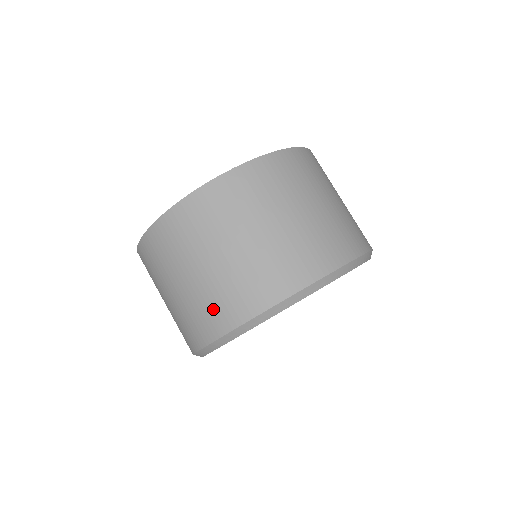
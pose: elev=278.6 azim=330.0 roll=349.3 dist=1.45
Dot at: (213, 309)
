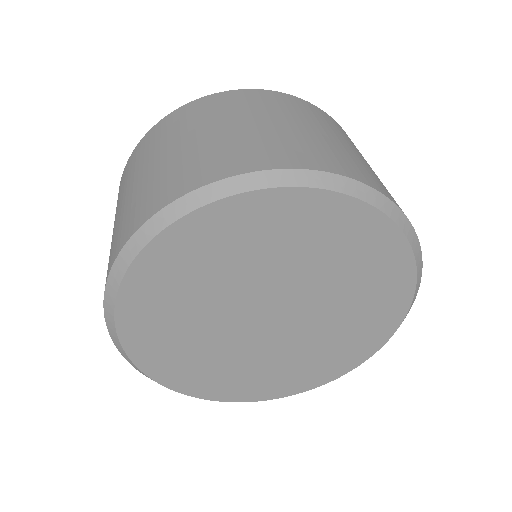
Dot at: (117, 237)
